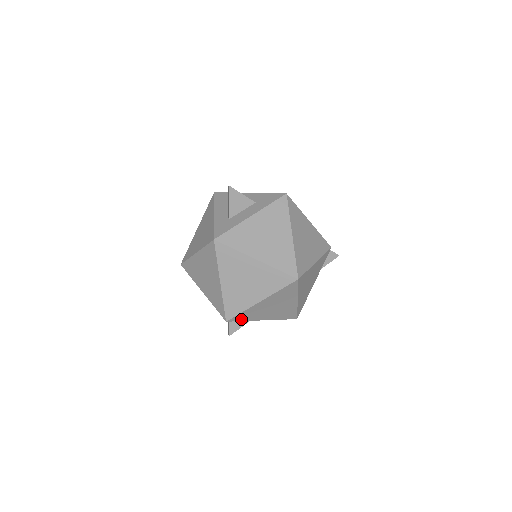
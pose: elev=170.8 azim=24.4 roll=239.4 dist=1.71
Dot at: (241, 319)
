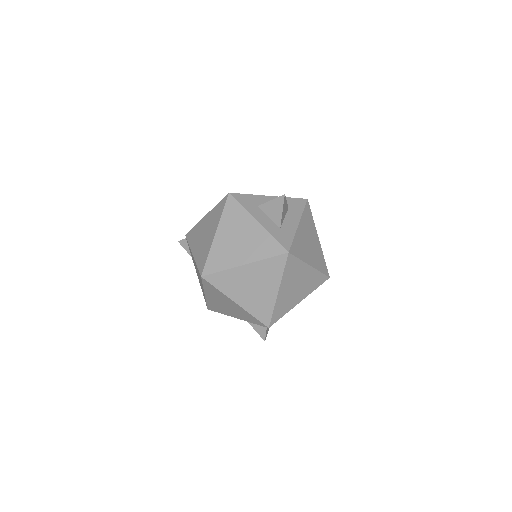
Dot at: occluded
